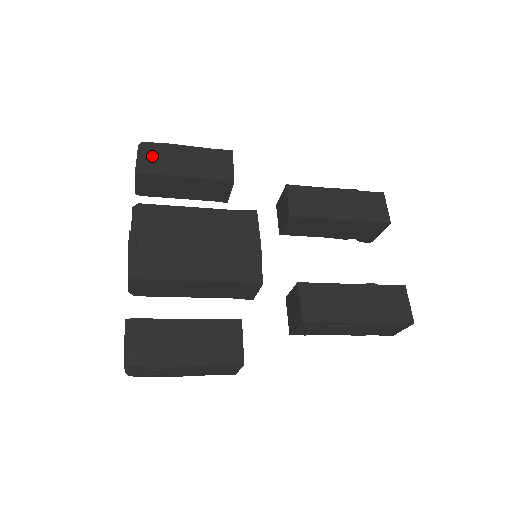
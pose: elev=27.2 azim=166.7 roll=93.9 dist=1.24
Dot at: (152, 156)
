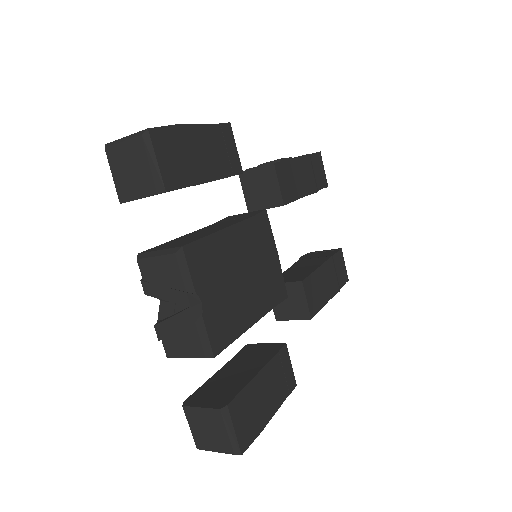
Dot at: (167, 155)
